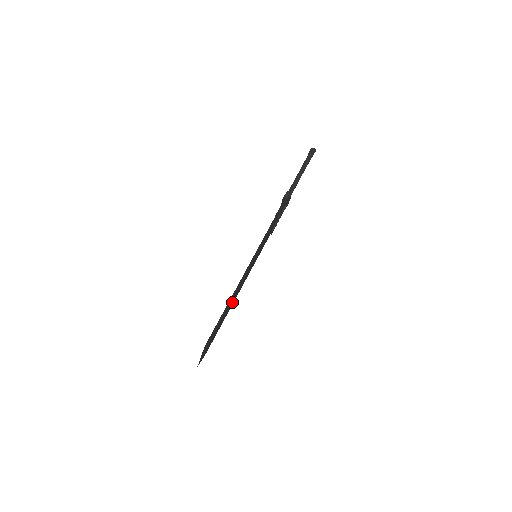
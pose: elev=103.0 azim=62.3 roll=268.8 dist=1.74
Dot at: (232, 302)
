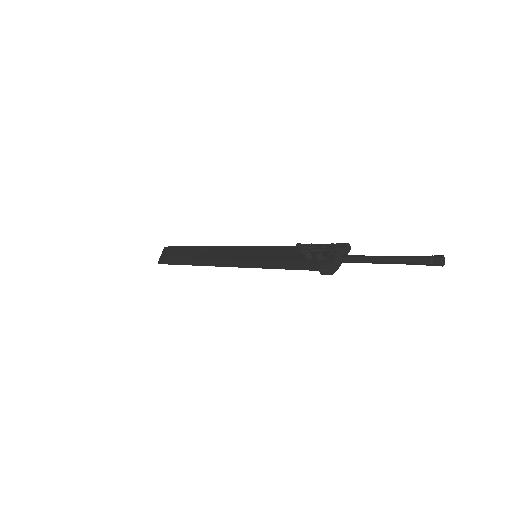
Dot at: occluded
